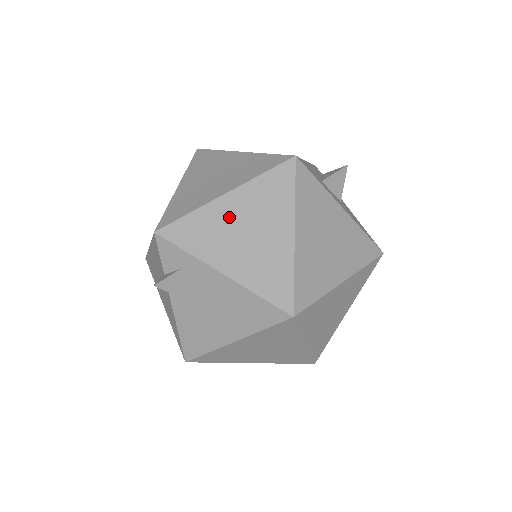
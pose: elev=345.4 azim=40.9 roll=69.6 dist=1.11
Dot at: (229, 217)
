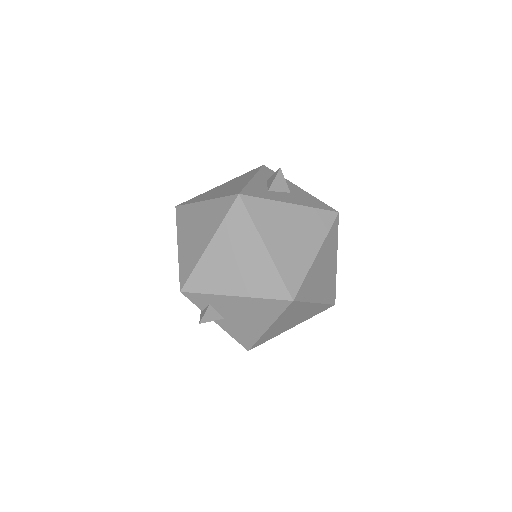
Dot at: (220, 258)
